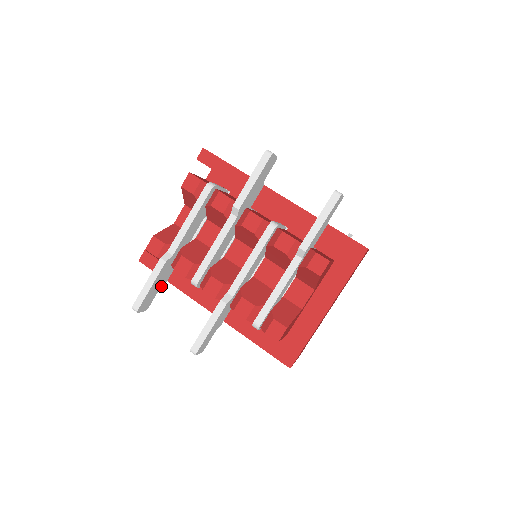
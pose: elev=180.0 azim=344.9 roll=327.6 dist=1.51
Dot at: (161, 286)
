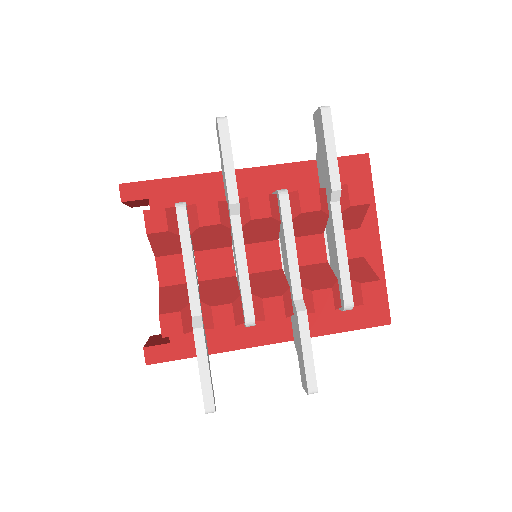
Dot at: (209, 362)
